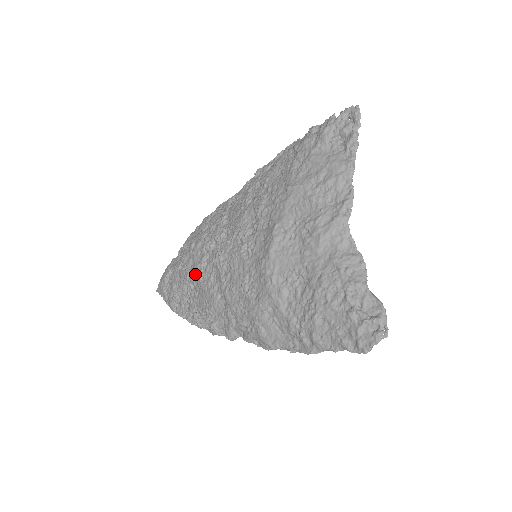
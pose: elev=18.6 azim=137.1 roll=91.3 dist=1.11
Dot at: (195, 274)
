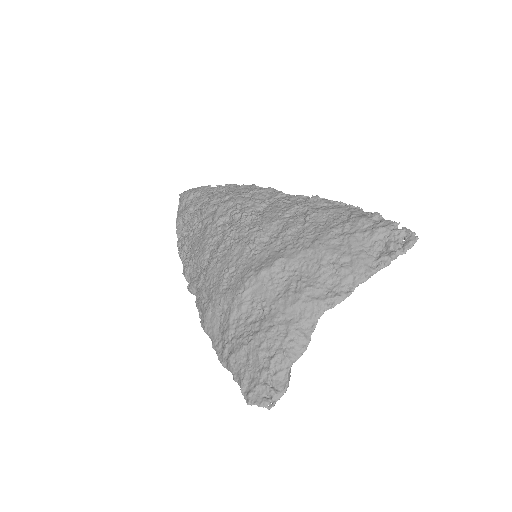
Dot at: (209, 221)
